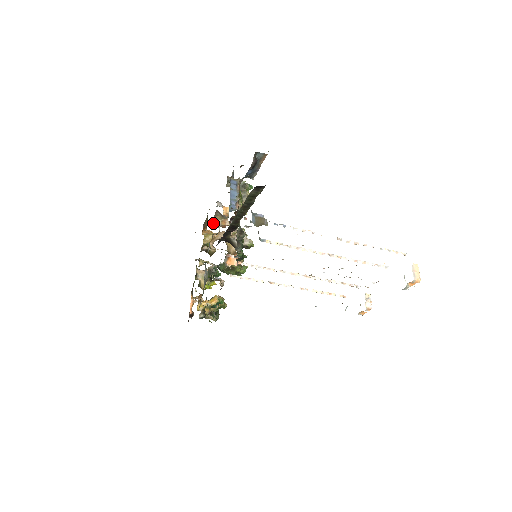
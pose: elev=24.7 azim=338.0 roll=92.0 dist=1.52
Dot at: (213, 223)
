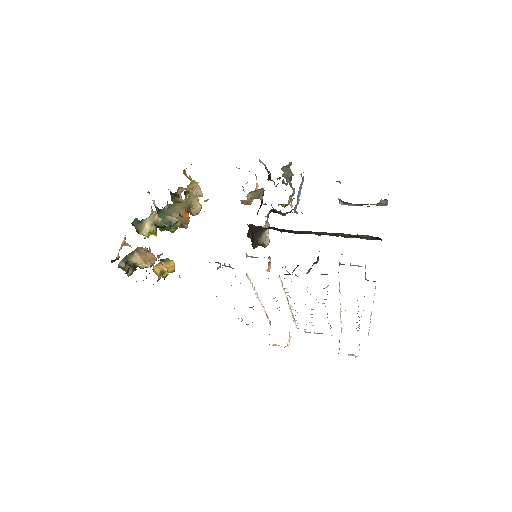
Dot at: (247, 196)
